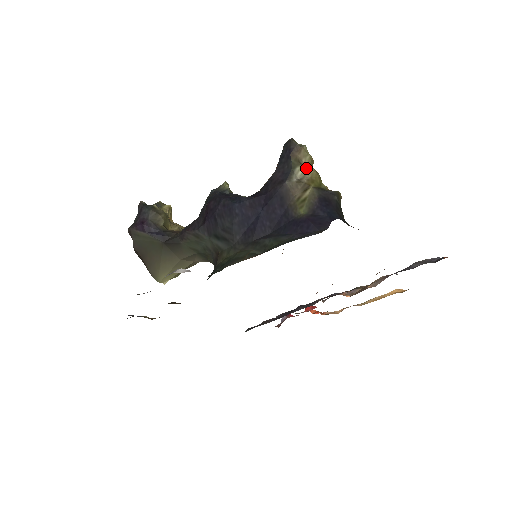
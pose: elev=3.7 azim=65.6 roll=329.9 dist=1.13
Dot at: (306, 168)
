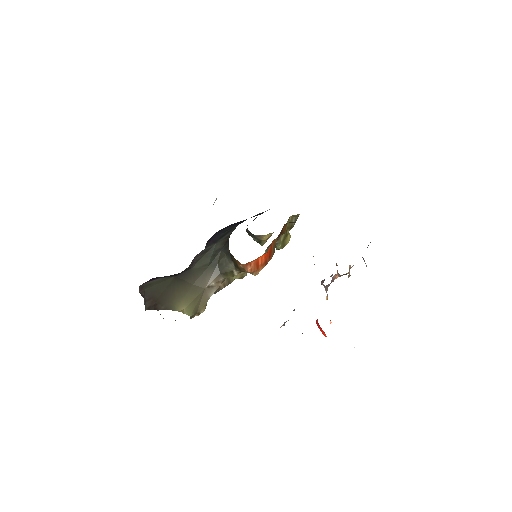
Dot at: occluded
